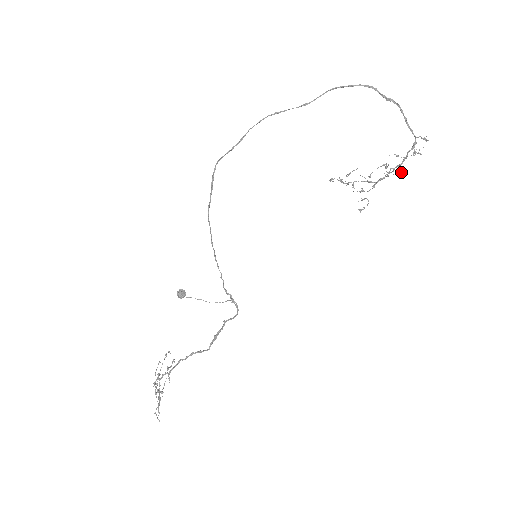
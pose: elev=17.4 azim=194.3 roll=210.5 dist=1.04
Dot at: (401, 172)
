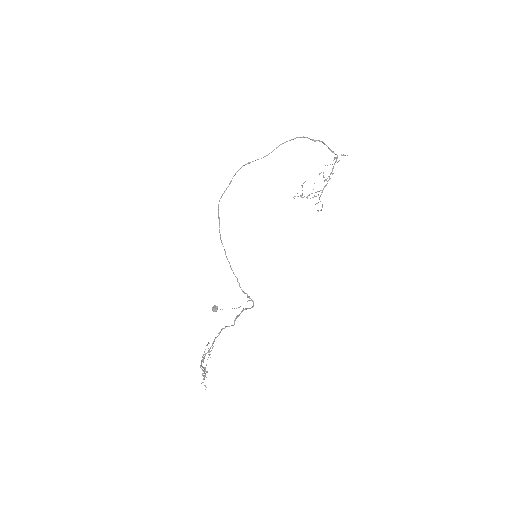
Dot at: (332, 174)
